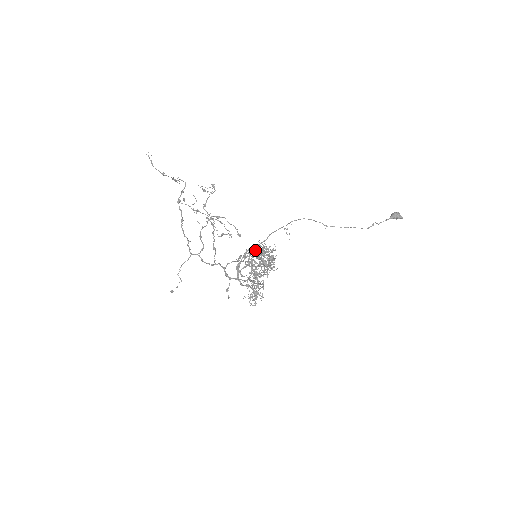
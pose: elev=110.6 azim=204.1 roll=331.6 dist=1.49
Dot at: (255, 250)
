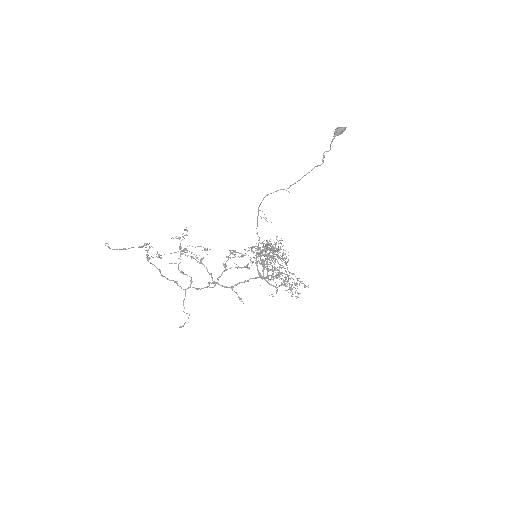
Dot at: (233, 252)
